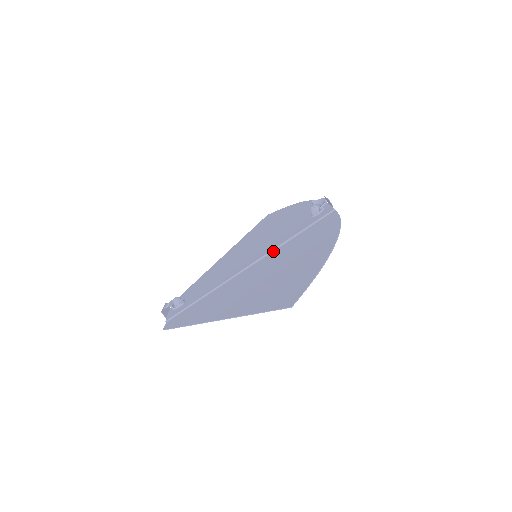
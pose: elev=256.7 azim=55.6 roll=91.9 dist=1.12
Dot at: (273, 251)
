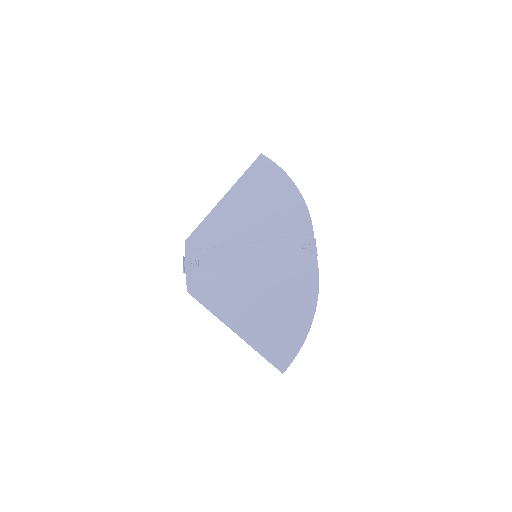
Dot at: (270, 270)
